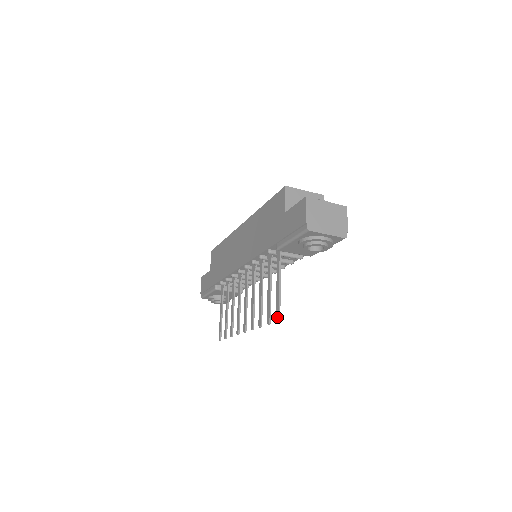
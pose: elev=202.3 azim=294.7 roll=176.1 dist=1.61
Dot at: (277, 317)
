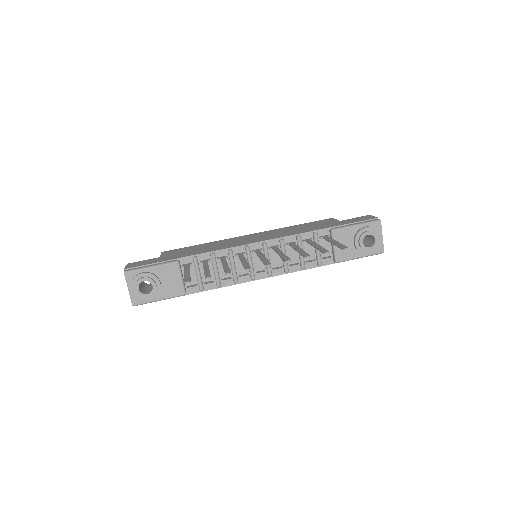
Dot at: (345, 247)
